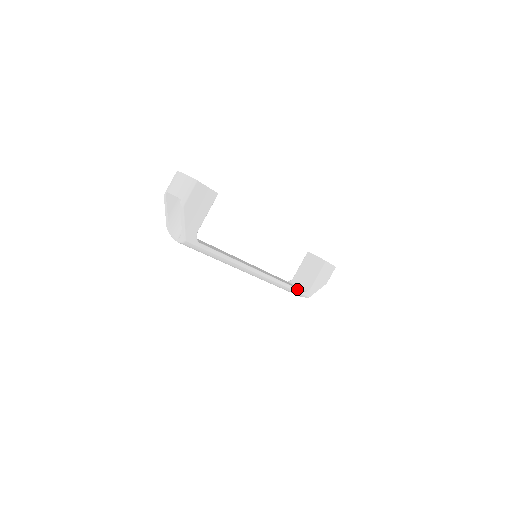
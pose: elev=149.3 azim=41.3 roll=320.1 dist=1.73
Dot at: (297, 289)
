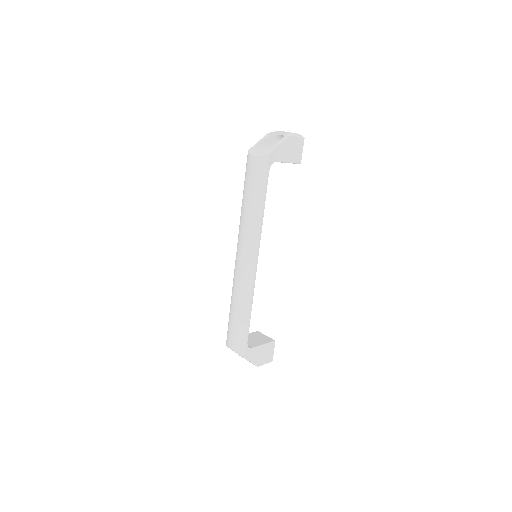
Dot at: occluded
